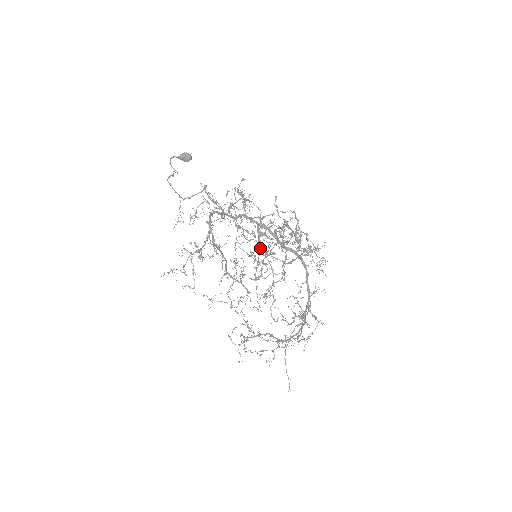
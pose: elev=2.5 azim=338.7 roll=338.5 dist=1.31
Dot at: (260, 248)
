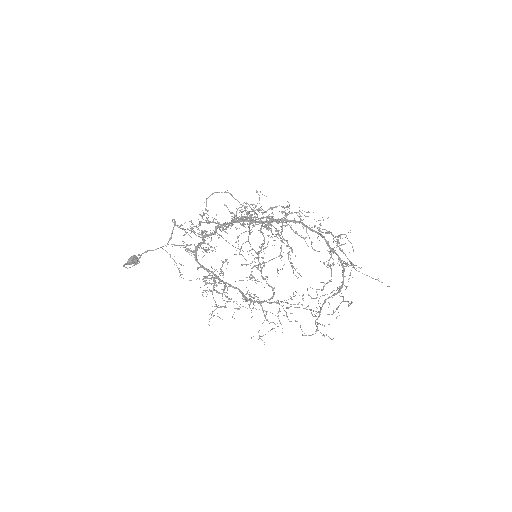
Dot at: (255, 217)
